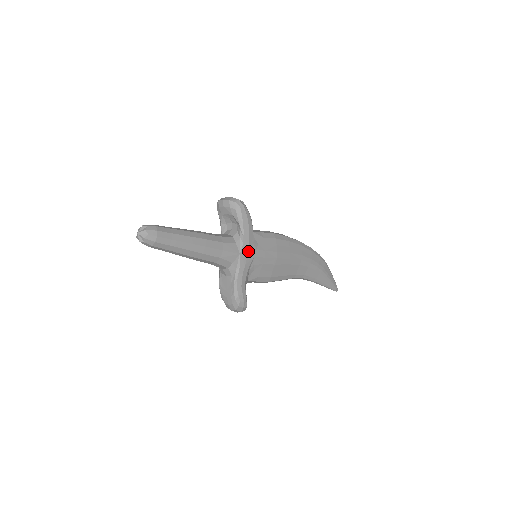
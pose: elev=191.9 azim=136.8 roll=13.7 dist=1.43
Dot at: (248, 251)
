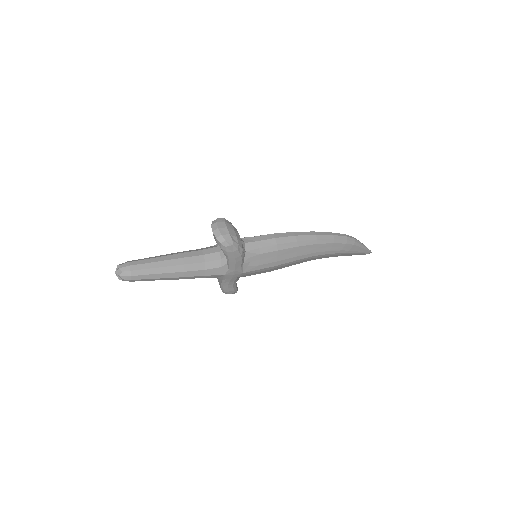
Dot at: (235, 272)
